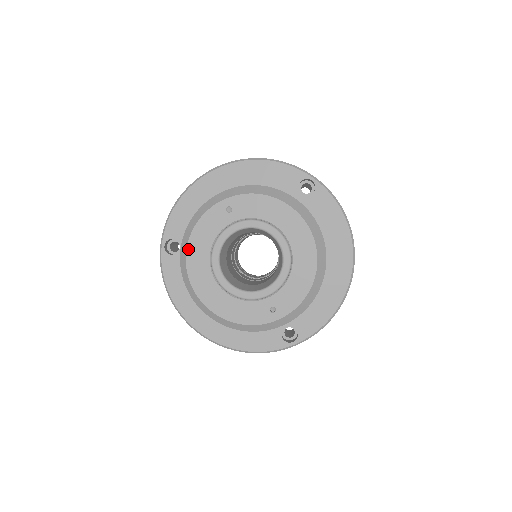
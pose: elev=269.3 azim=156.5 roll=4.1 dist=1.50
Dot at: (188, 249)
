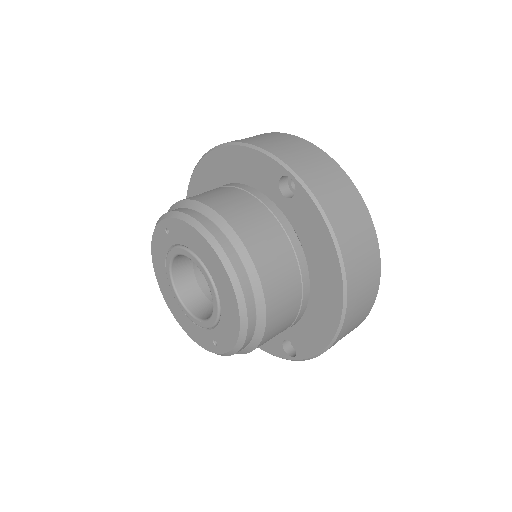
Dot at: (153, 261)
